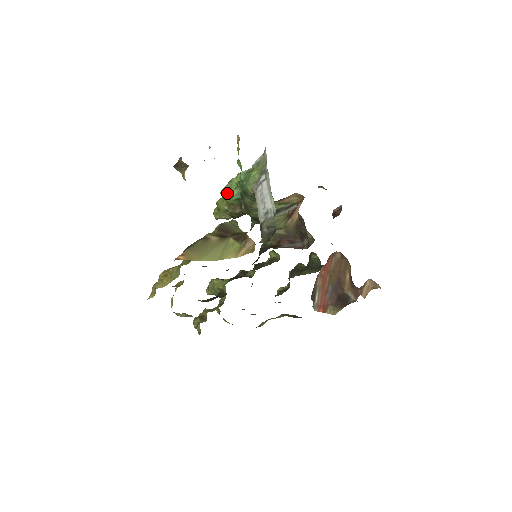
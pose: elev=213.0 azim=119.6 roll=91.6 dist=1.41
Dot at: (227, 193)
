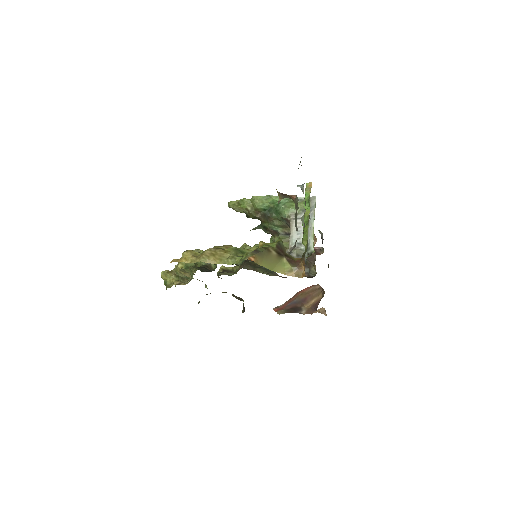
Dot at: (260, 201)
